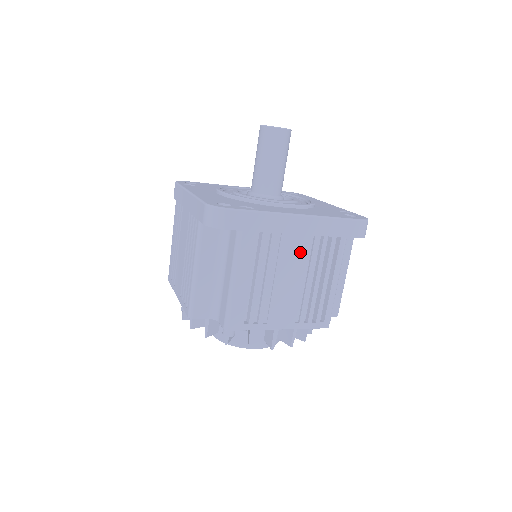
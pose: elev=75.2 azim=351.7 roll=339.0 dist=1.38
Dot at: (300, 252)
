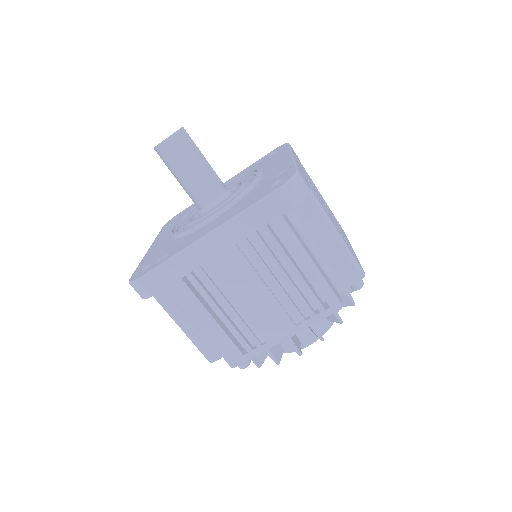
Dot at: (239, 265)
